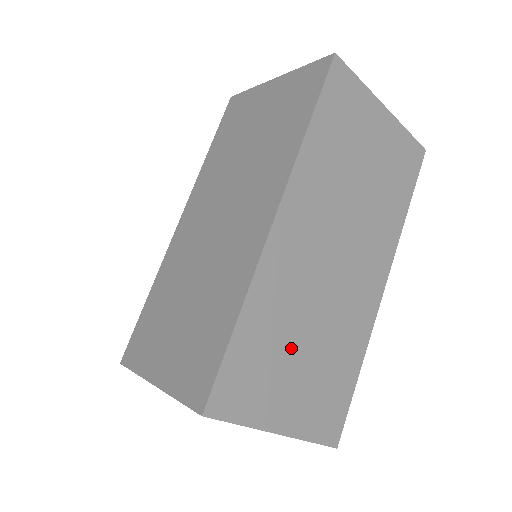
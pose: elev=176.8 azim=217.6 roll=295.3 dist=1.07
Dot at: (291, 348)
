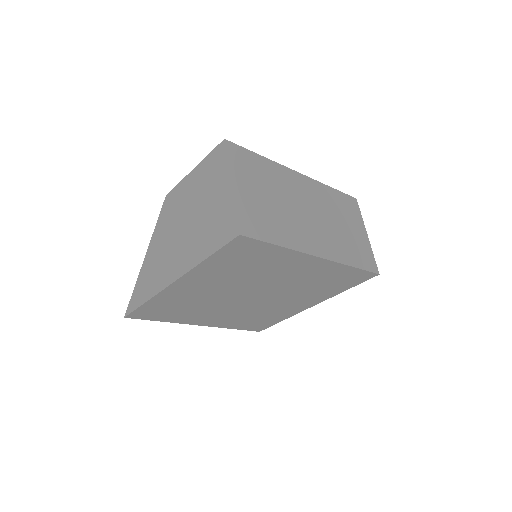
Dot at: (266, 188)
